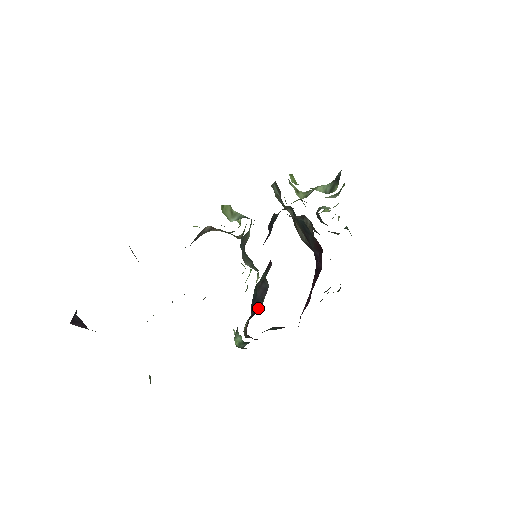
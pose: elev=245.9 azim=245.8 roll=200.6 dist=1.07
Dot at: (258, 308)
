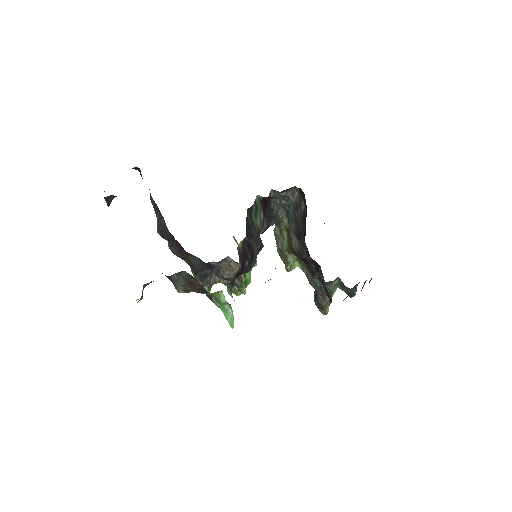
Dot at: (252, 248)
